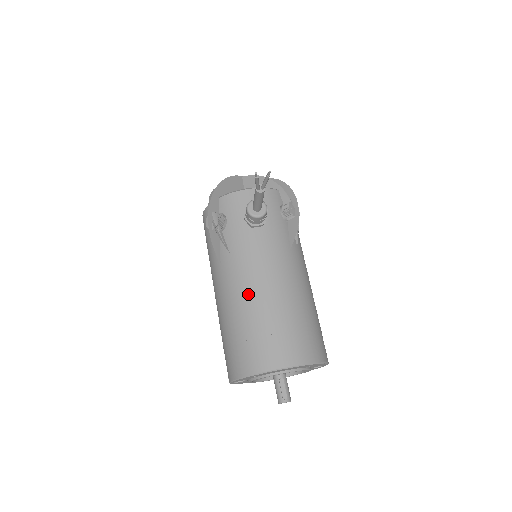
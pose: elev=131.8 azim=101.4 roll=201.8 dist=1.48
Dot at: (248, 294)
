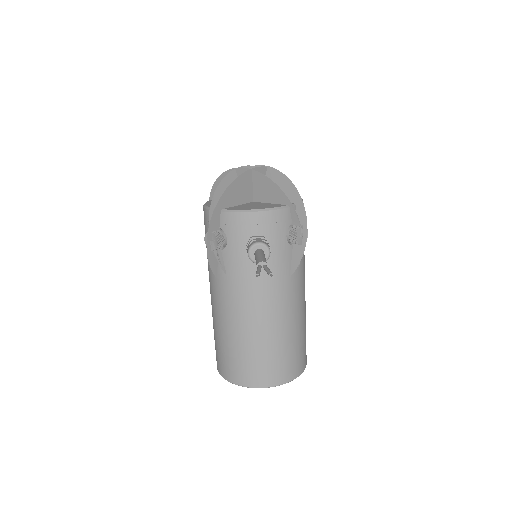
Dot at: (240, 322)
